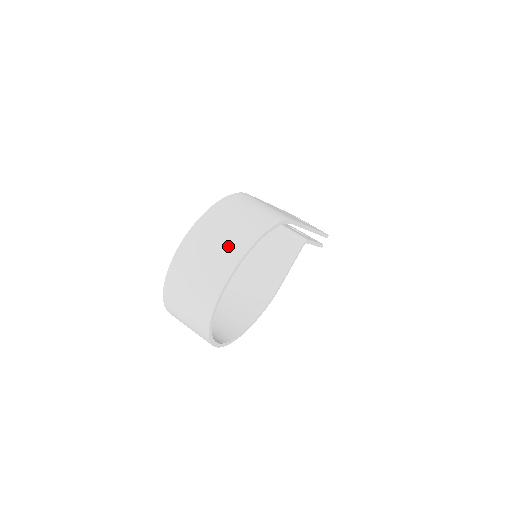
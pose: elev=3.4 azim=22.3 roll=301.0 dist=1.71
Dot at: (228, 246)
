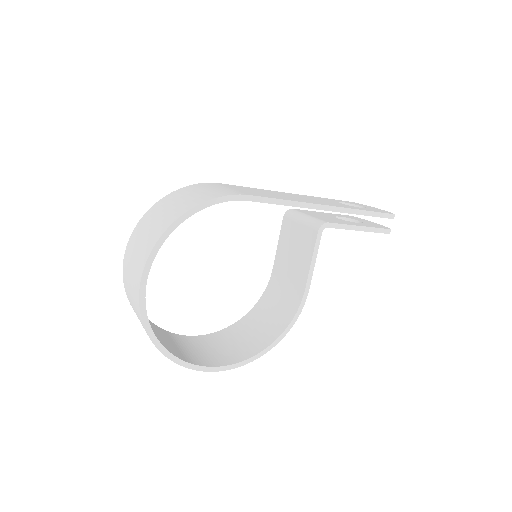
Dot at: (147, 241)
